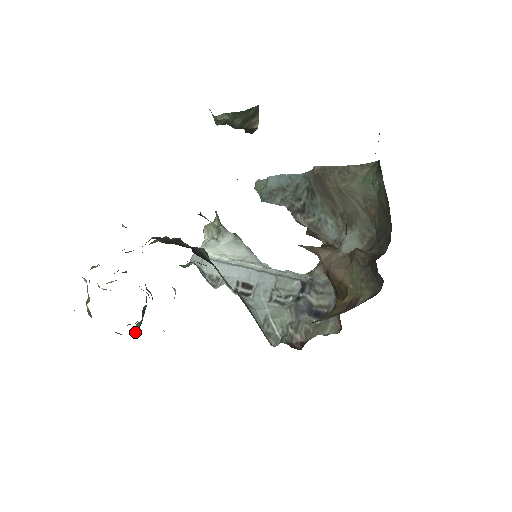
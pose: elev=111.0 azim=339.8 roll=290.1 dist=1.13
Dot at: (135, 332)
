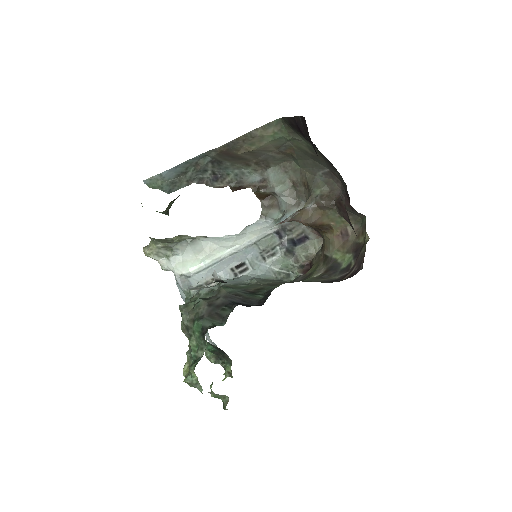
Dot at: (215, 363)
